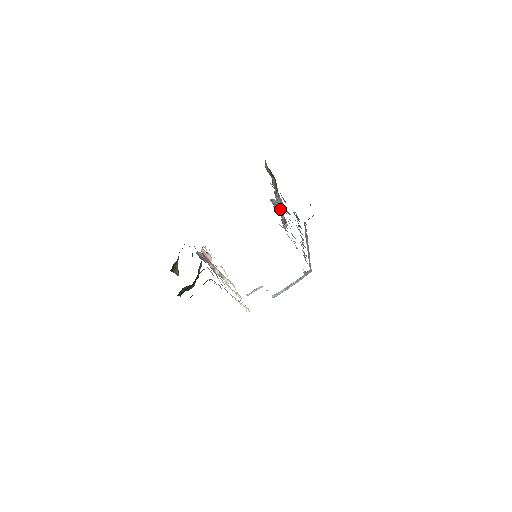
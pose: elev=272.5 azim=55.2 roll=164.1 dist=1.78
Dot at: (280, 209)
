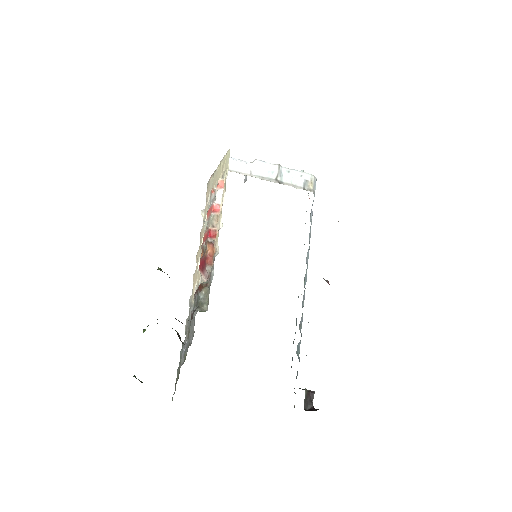
Dot at: occluded
